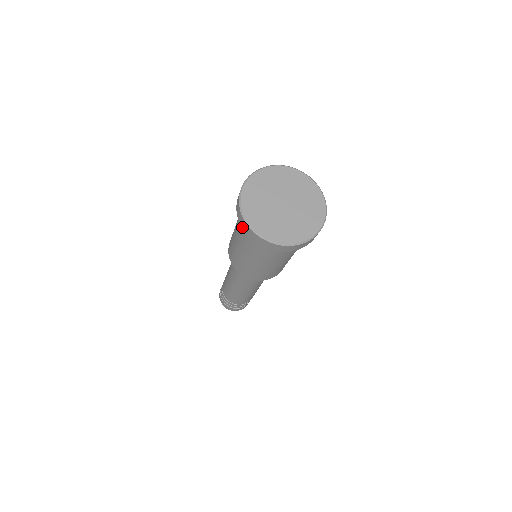
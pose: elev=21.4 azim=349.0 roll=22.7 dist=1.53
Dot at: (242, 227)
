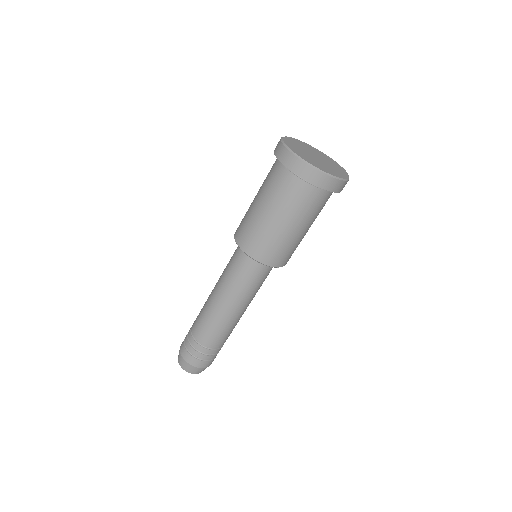
Dot at: occluded
